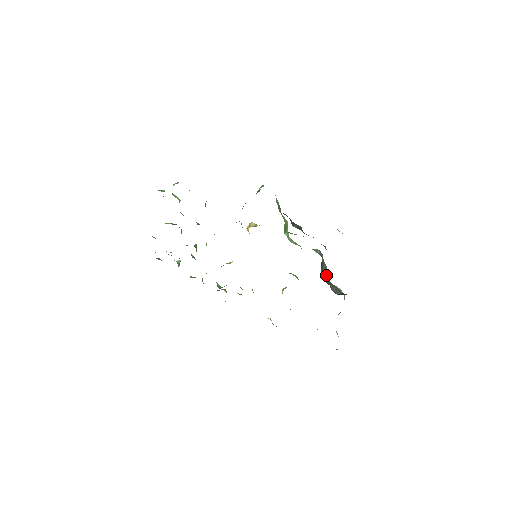
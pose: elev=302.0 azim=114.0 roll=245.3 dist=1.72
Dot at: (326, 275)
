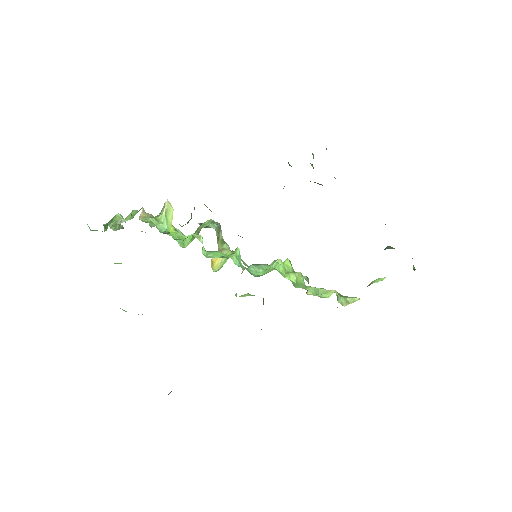
Dot at: occluded
